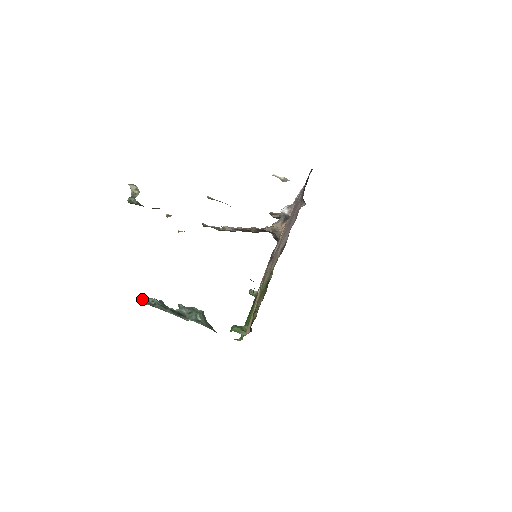
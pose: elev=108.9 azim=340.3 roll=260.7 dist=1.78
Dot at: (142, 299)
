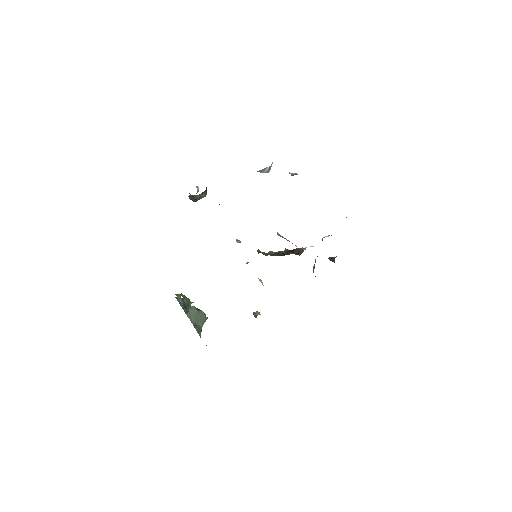
Dot at: (180, 297)
